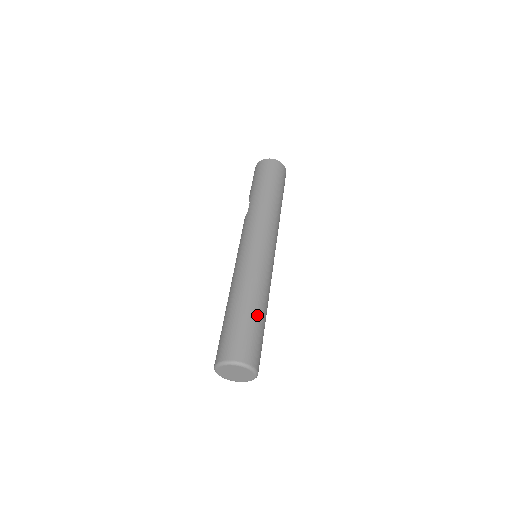
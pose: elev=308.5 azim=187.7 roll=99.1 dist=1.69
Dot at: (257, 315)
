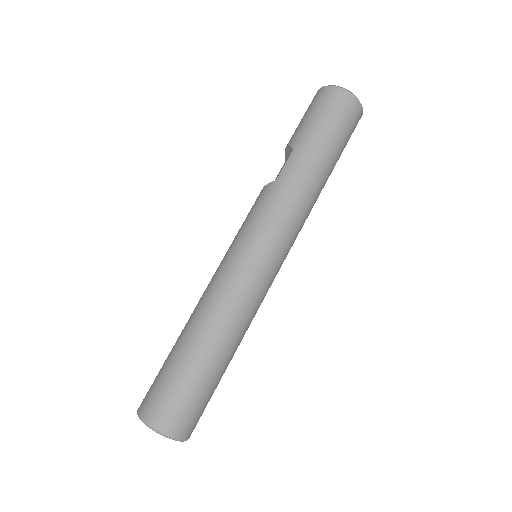
Dot at: (220, 369)
